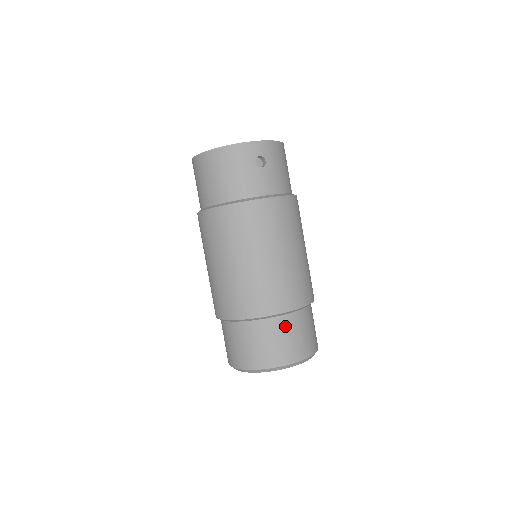
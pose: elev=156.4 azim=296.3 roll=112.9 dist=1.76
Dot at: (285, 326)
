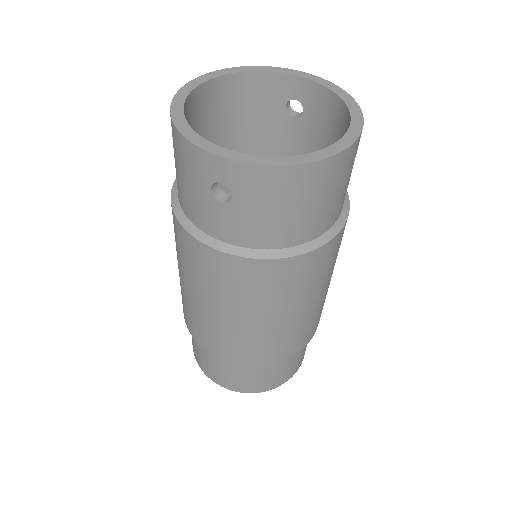
Dot at: (218, 360)
